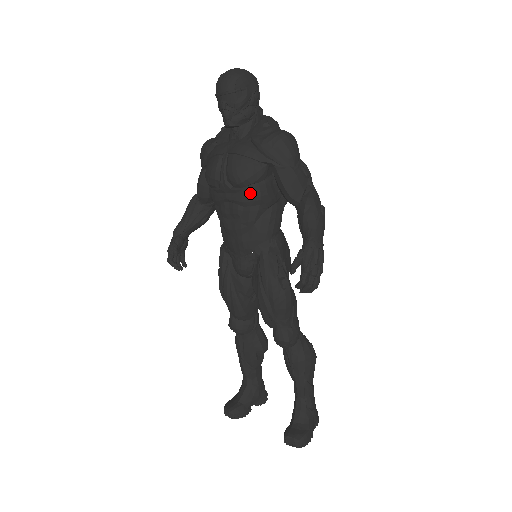
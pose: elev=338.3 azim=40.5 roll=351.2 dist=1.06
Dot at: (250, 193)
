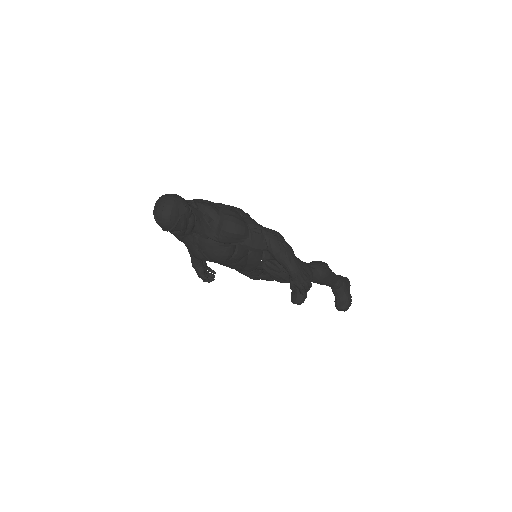
Dot at: (233, 260)
